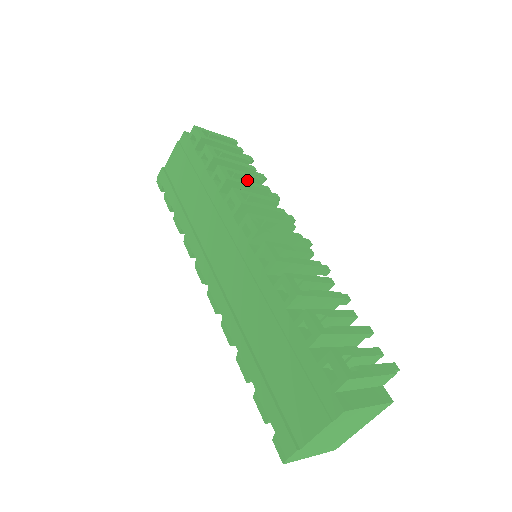
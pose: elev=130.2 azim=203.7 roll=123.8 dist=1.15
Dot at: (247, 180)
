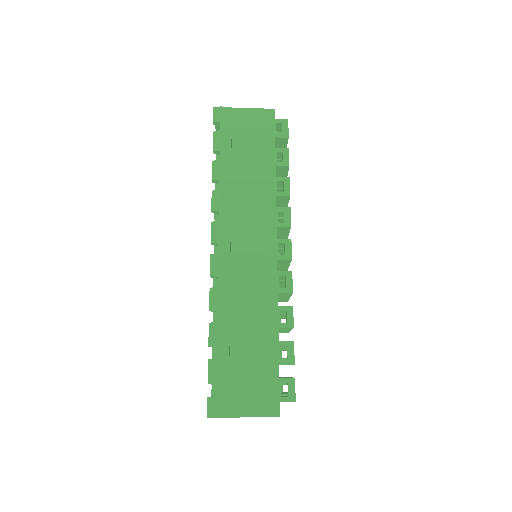
Dot at: occluded
